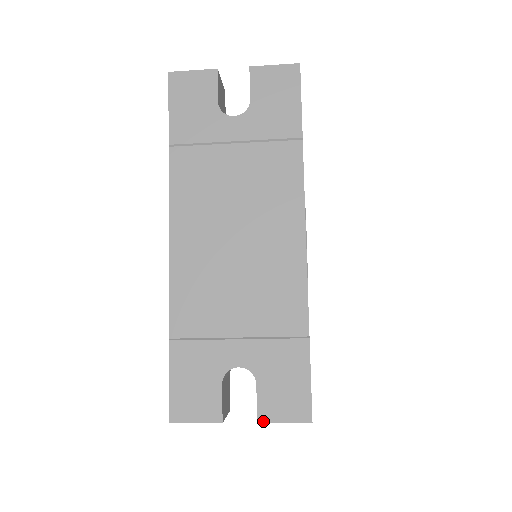
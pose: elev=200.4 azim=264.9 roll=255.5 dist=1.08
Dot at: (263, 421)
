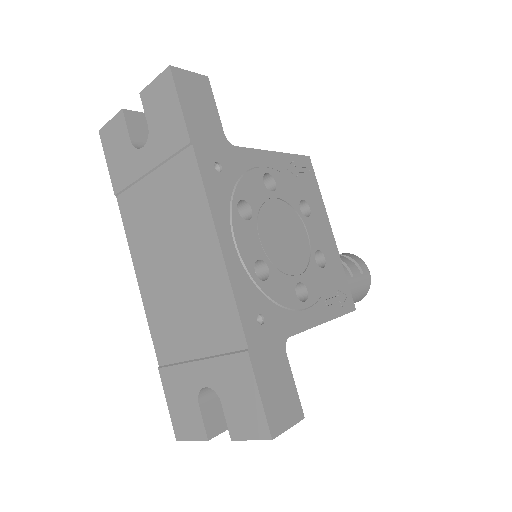
Dot at: (235, 438)
